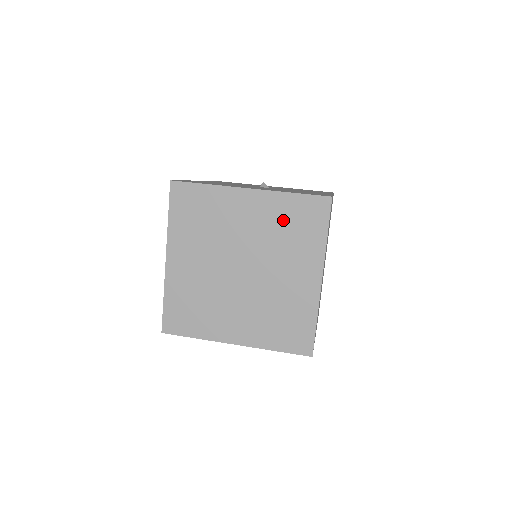
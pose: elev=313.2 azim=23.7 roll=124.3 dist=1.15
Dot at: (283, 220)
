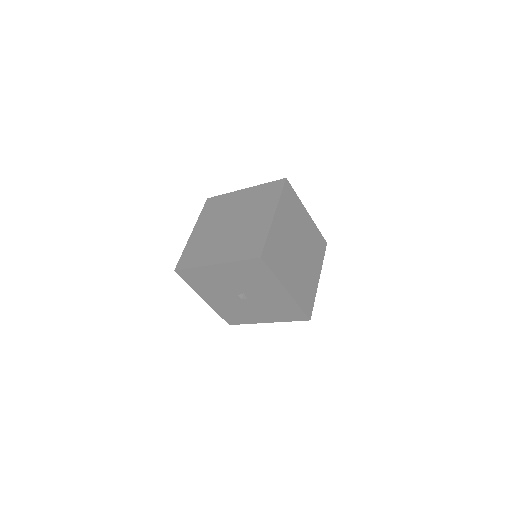
Dot at: (259, 195)
